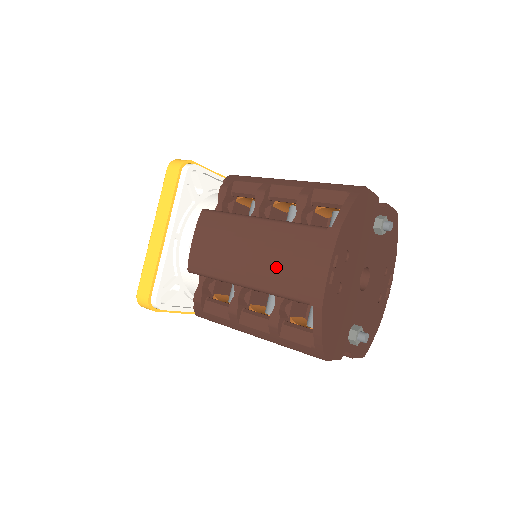
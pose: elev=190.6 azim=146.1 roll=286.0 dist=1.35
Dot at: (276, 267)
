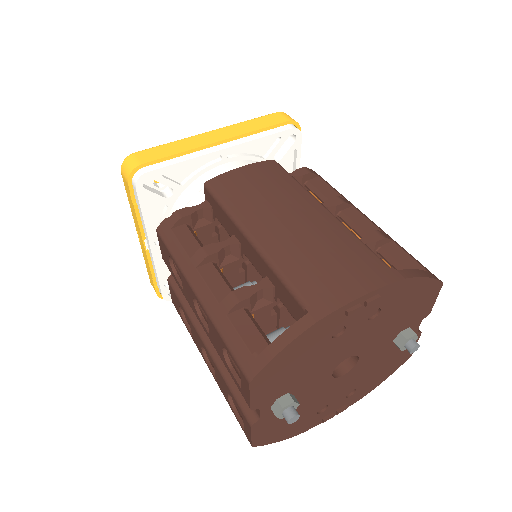
Dot at: (305, 249)
